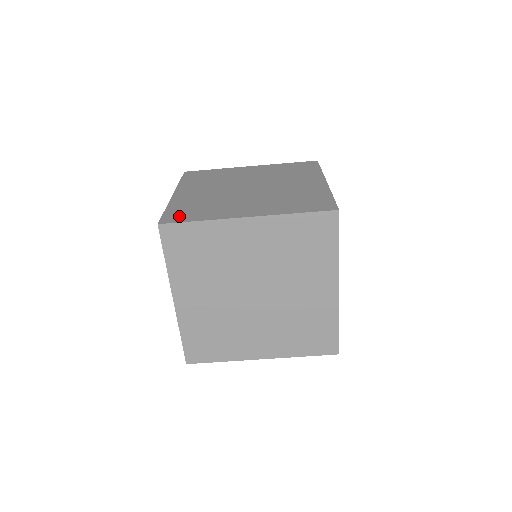
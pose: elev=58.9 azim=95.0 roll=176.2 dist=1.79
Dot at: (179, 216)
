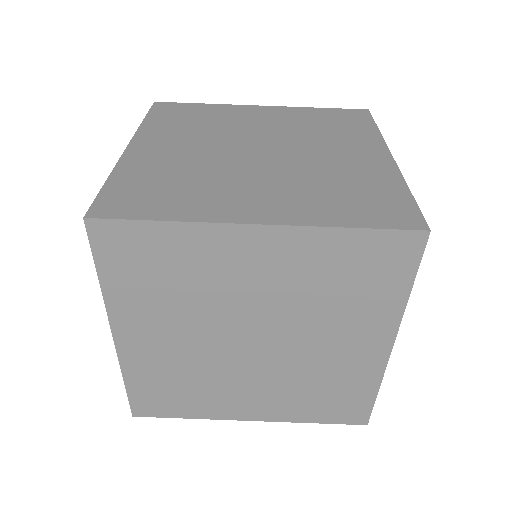
Dot at: (128, 202)
